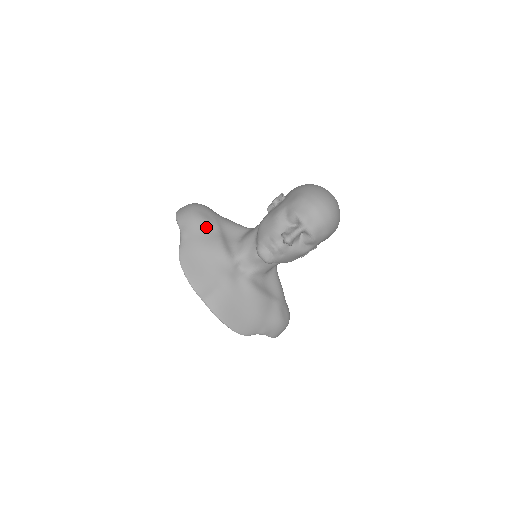
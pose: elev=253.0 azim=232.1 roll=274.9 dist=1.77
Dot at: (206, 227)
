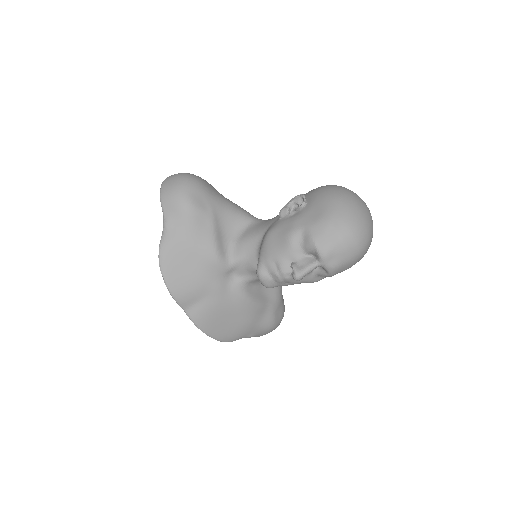
Dot at: (197, 219)
